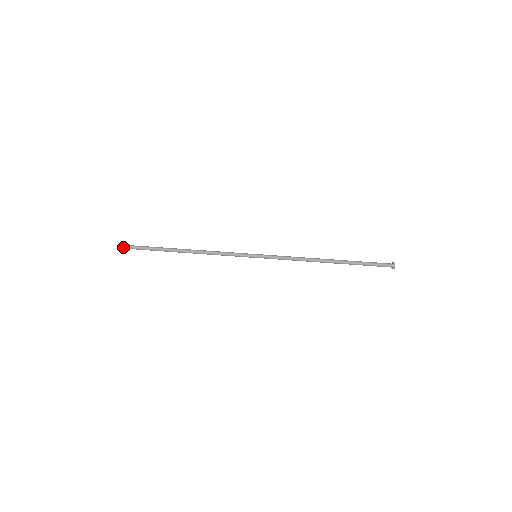
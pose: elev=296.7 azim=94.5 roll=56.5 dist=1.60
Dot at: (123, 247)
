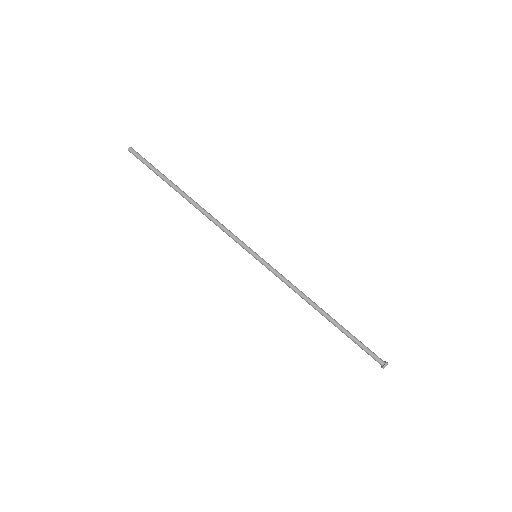
Dot at: (134, 152)
